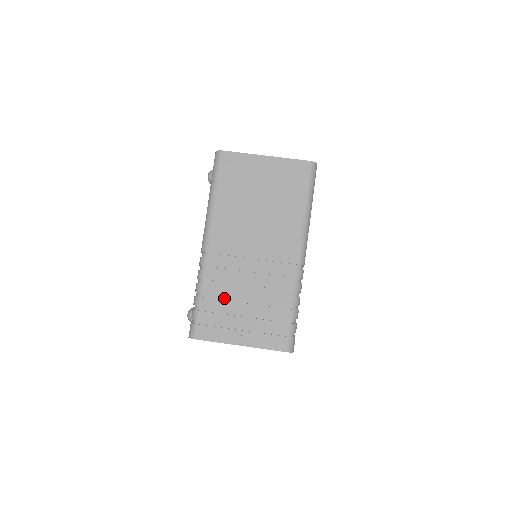
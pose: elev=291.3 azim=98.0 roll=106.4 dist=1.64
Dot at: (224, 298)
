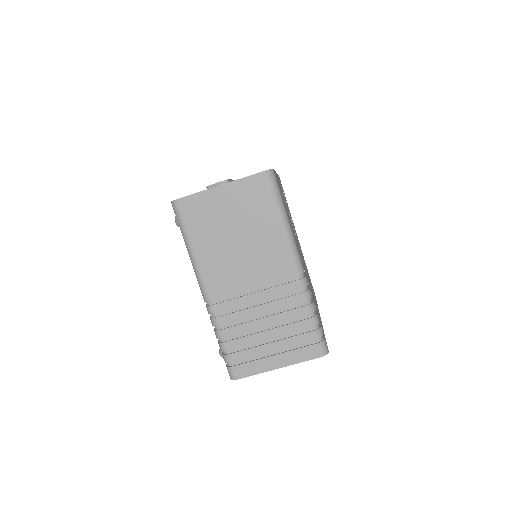
Dot at: (245, 334)
